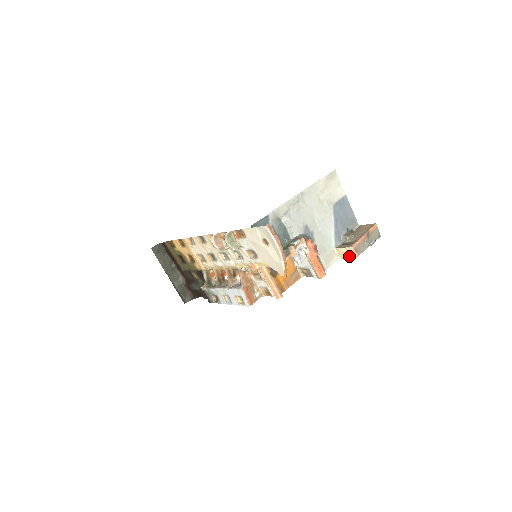
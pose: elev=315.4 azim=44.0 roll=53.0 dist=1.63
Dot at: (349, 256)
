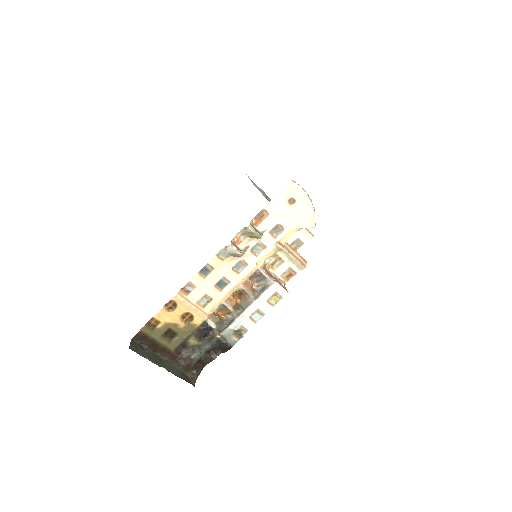
Dot at: occluded
